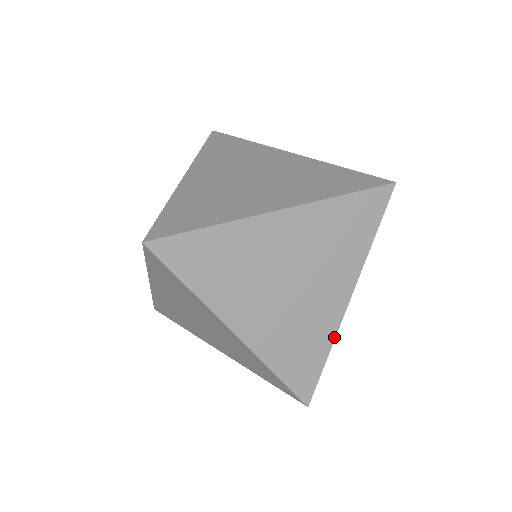
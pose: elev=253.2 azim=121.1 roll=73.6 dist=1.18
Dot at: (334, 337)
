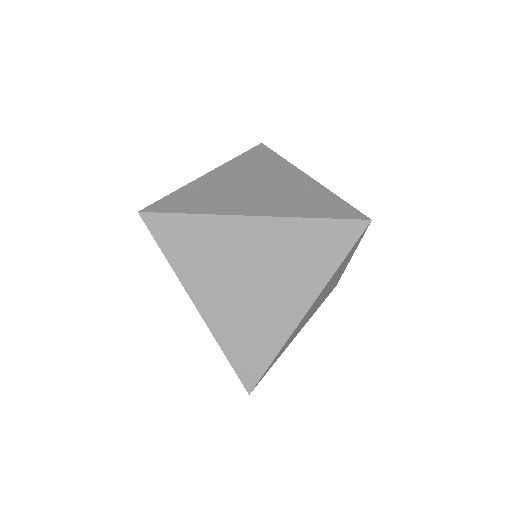
Dot at: (285, 341)
